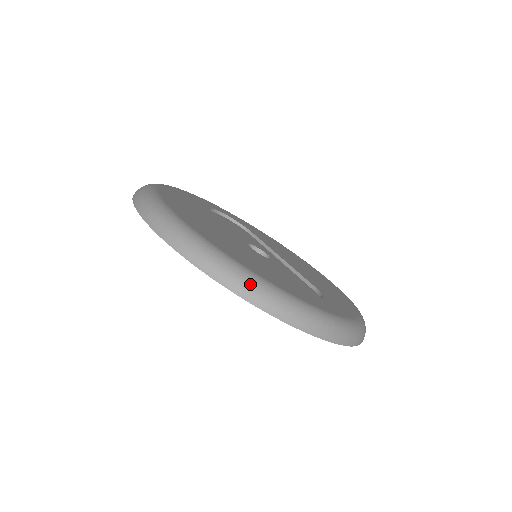
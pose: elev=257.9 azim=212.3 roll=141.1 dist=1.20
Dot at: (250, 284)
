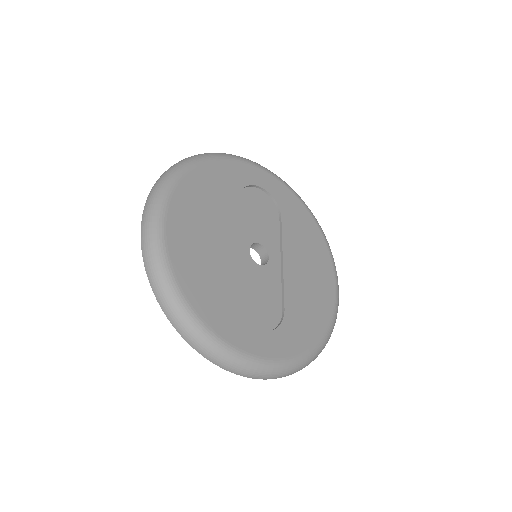
Dot at: (183, 321)
